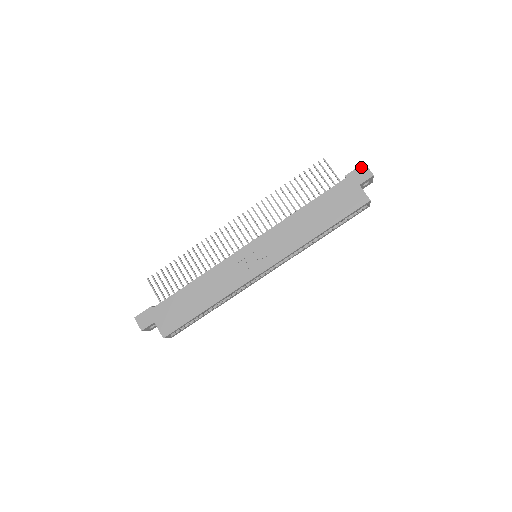
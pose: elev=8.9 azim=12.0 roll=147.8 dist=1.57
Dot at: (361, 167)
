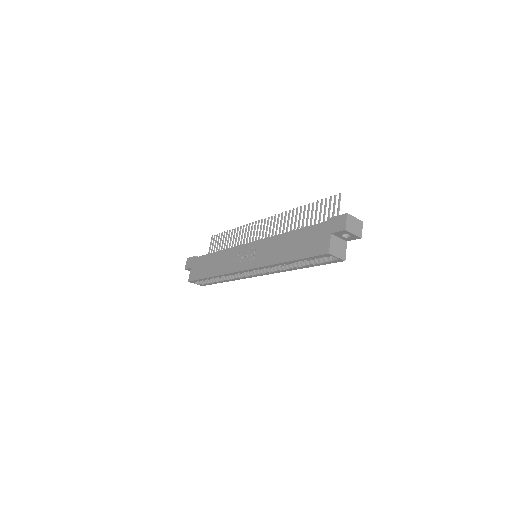
Dot at: (342, 216)
